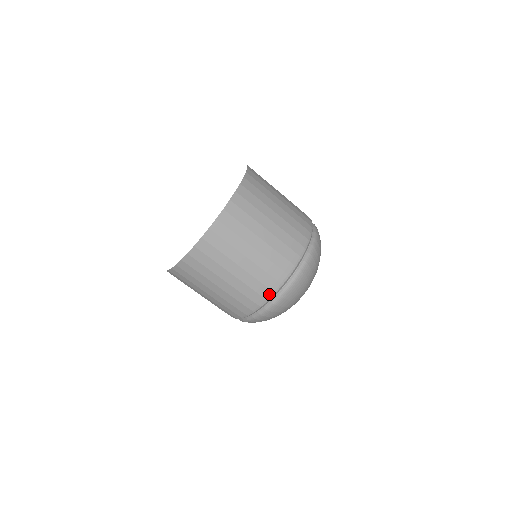
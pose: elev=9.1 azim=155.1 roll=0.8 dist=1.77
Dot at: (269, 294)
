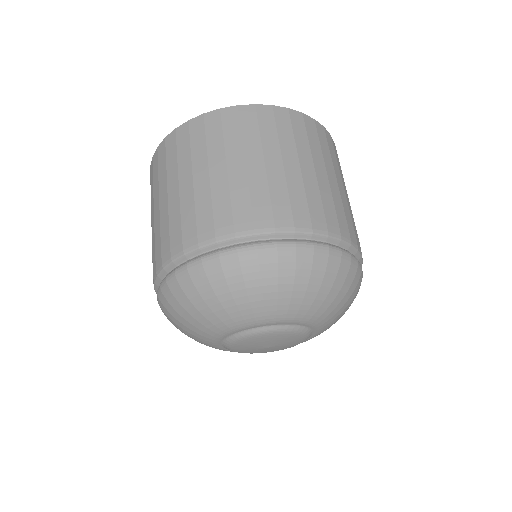
Dot at: (191, 243)
